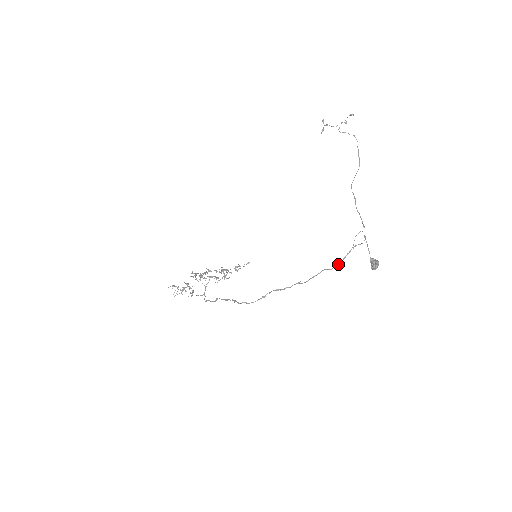
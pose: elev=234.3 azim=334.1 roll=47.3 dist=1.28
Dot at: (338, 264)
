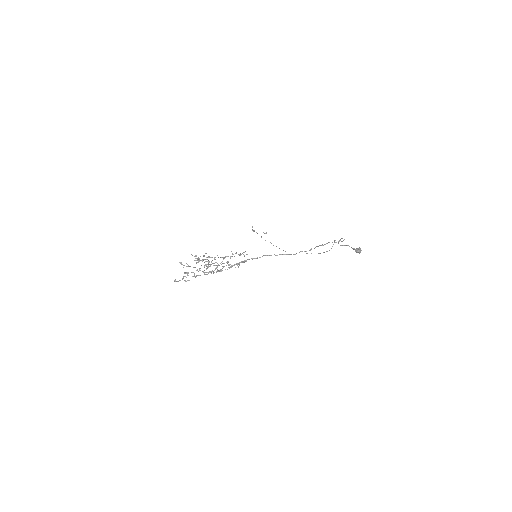
Dot at: occluded
